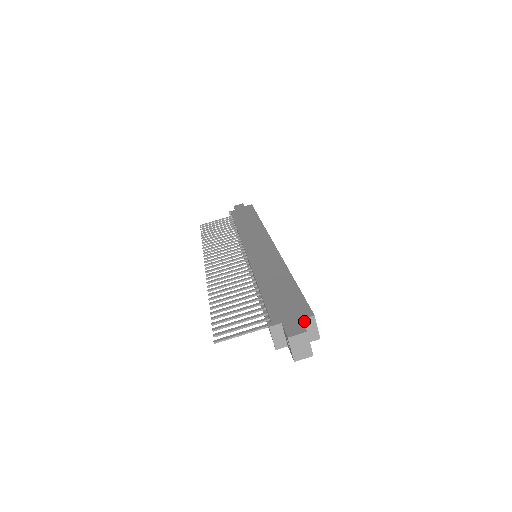
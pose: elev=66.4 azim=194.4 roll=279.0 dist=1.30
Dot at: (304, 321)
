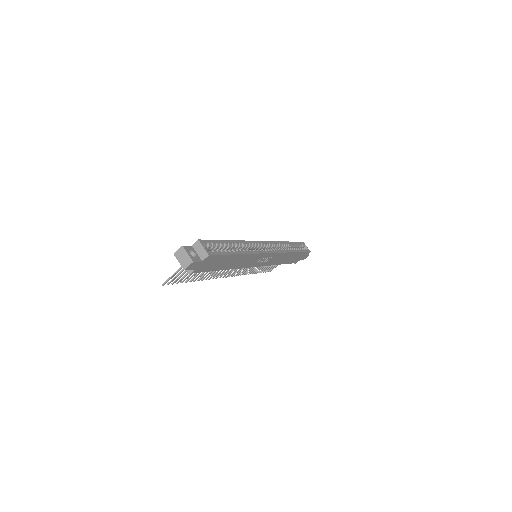
Dot at: (194, 246)
